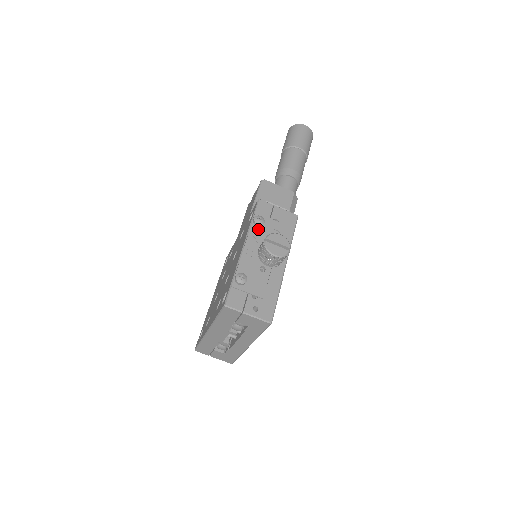
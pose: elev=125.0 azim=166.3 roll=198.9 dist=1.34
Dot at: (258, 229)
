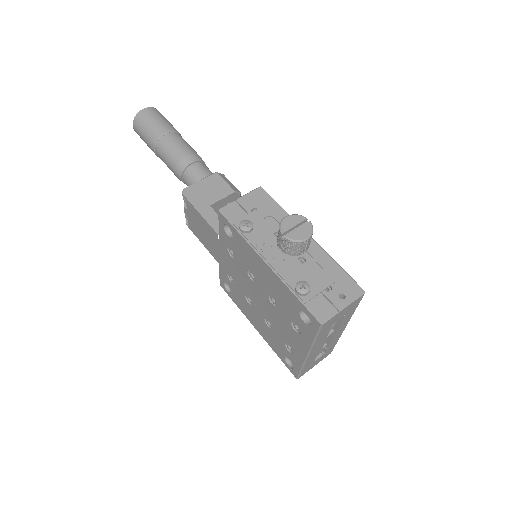
Dot at: (254, 234)
